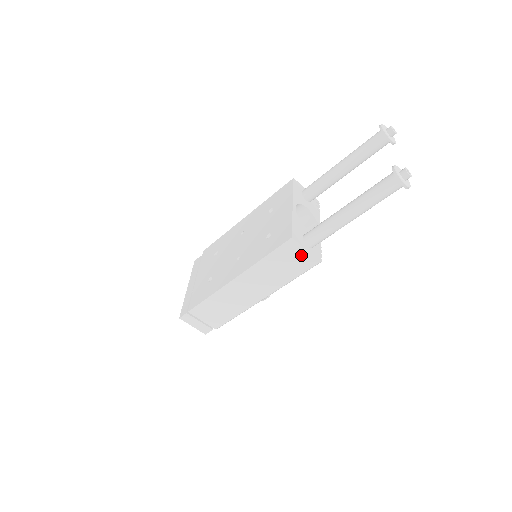
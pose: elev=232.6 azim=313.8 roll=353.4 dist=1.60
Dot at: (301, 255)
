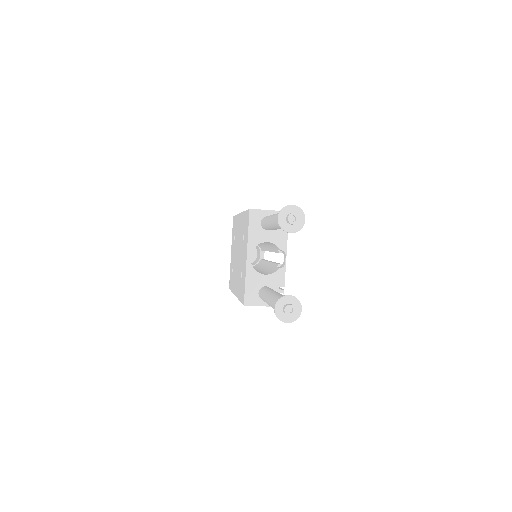
Dot at: occluded
